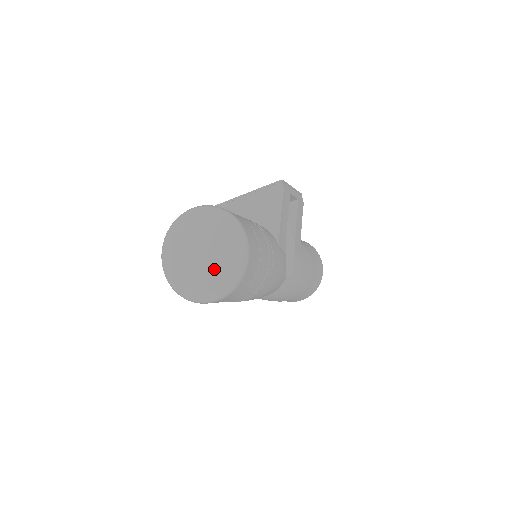
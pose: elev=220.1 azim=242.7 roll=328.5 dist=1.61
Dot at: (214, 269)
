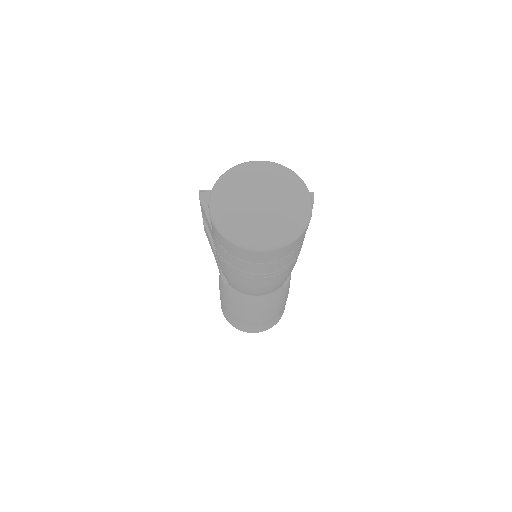
Dot at: (274, 218)
